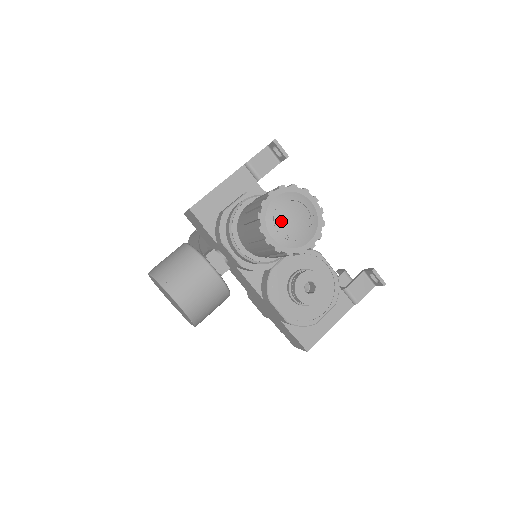
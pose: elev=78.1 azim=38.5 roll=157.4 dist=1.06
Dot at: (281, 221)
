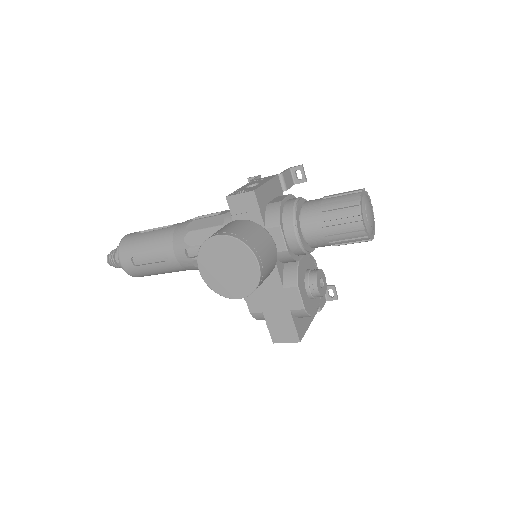
Dot at: (368, 212)
